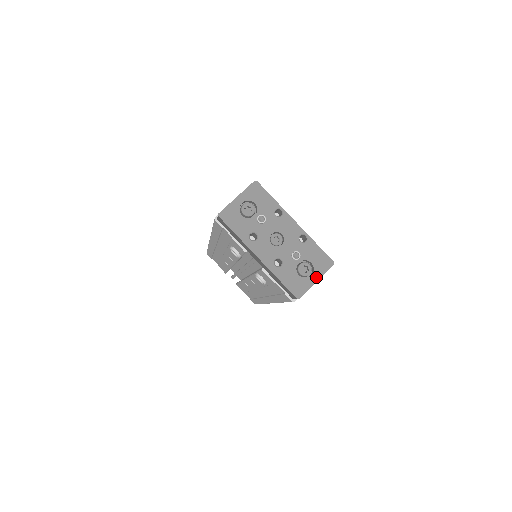
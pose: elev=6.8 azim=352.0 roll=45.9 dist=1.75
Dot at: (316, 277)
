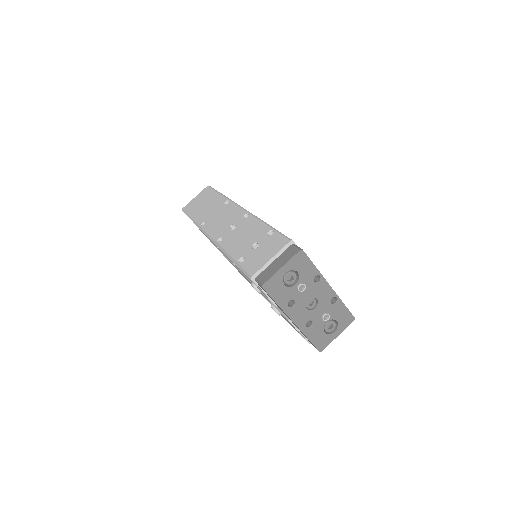
Dot at: (338, 332)
